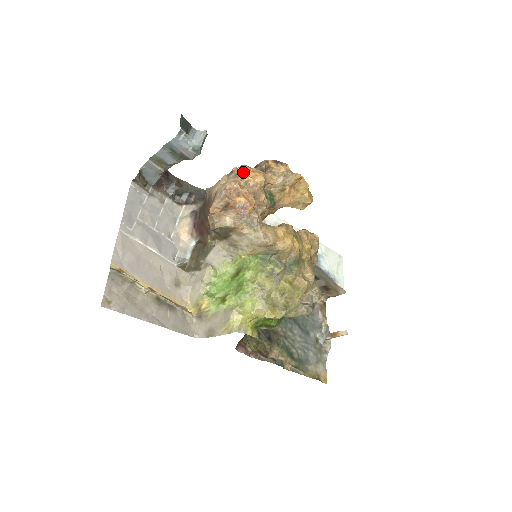
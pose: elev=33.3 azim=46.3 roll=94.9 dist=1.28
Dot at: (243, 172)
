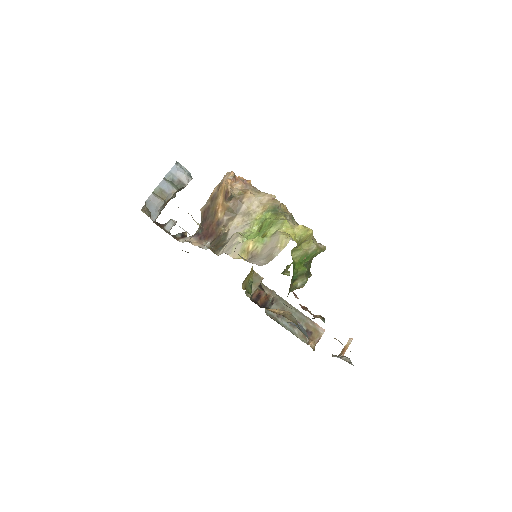
Dot at: occluded
